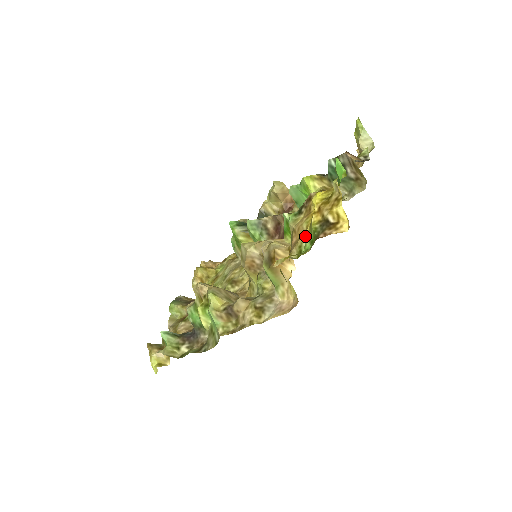
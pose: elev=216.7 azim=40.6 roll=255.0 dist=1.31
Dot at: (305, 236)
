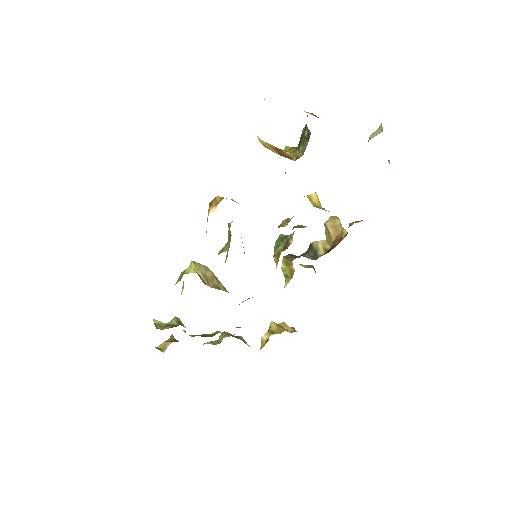
Dot at: occluded
